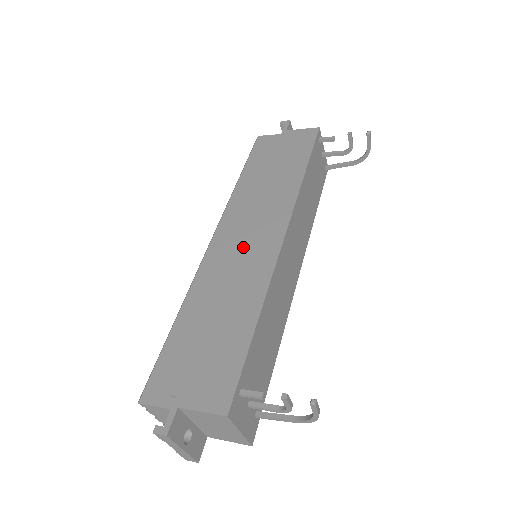
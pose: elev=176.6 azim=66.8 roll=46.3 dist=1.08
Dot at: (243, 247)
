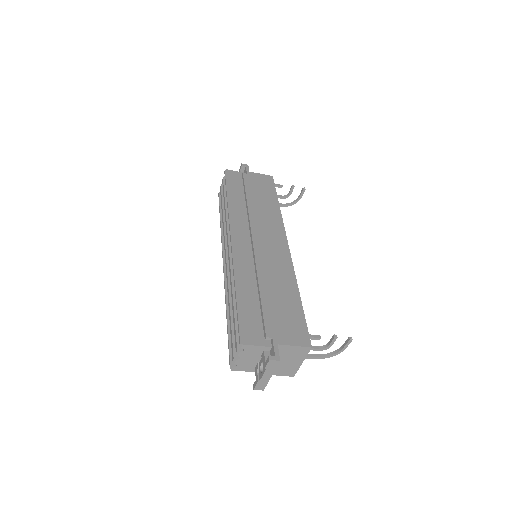
Dot at: (264, 247)
